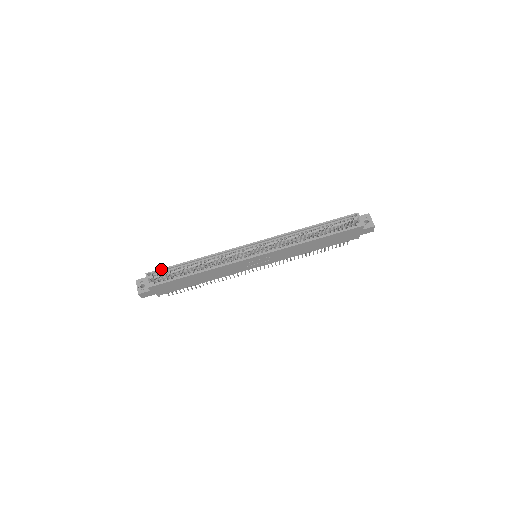
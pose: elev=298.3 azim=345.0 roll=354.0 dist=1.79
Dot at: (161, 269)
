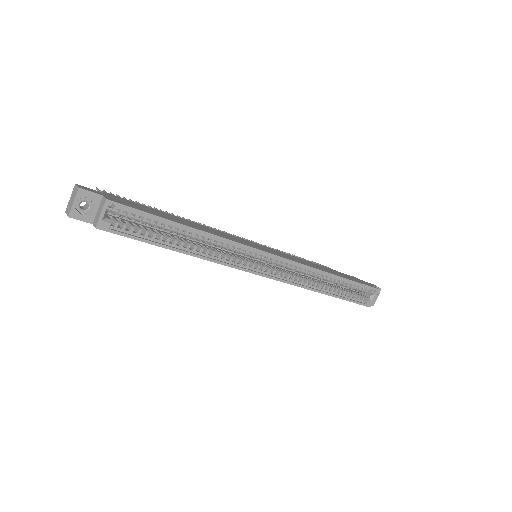
Dot at: (136, 209)
